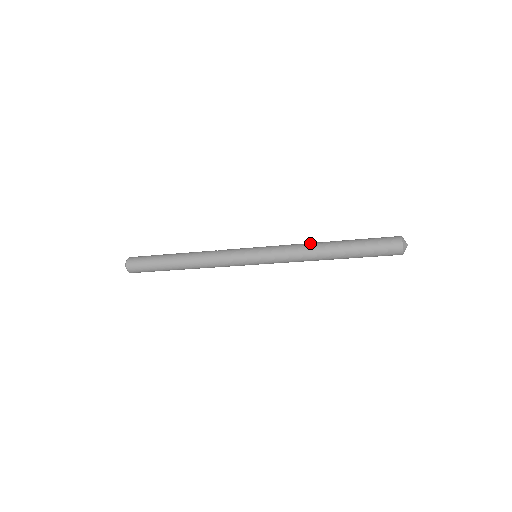
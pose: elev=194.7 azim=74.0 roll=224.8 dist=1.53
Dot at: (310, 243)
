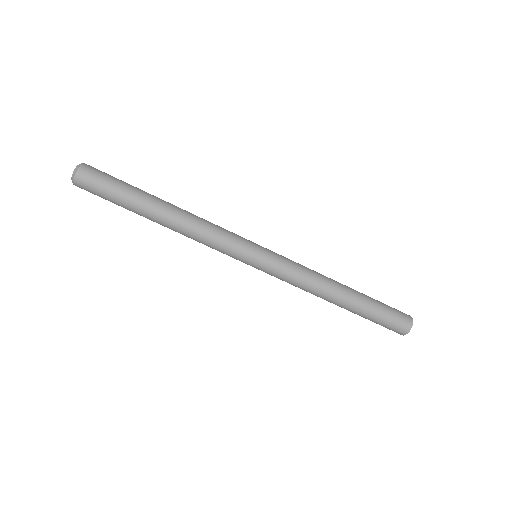
Dot at: occluded
